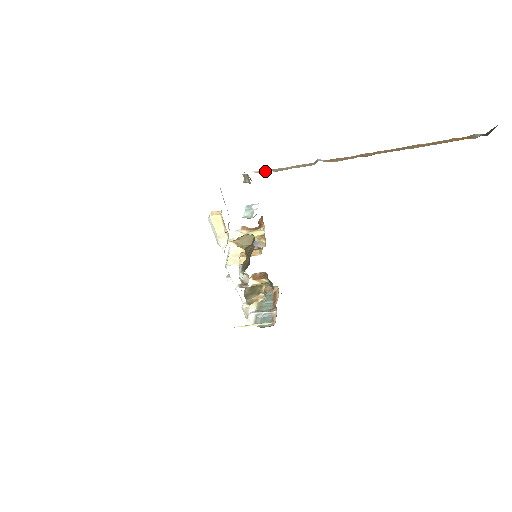
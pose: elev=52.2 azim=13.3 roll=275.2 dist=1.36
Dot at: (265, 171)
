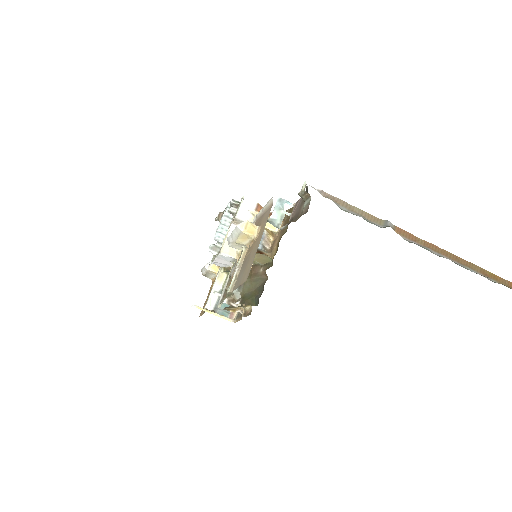
Dot at: (329, 195)
